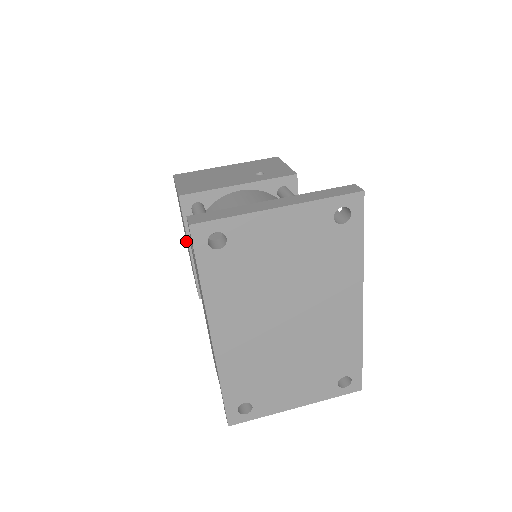
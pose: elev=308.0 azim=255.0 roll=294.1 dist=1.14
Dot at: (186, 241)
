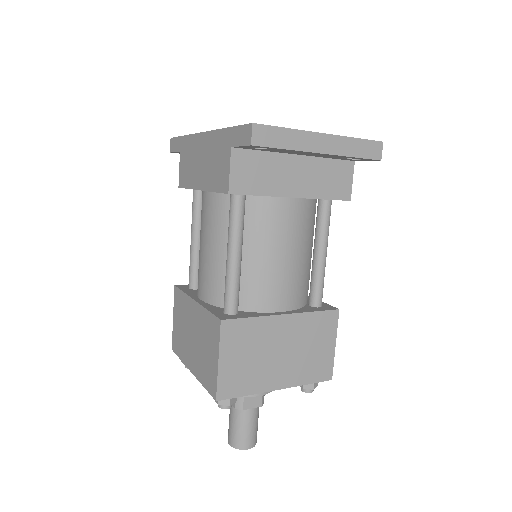
Dot at: (198, 378)
